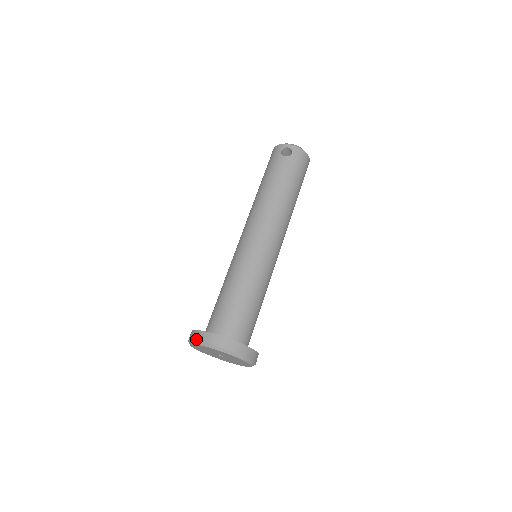
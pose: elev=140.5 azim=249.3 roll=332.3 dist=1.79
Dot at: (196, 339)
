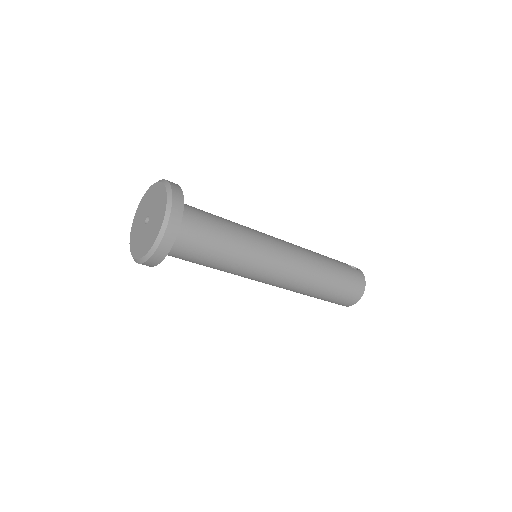
Dot at: occluded
